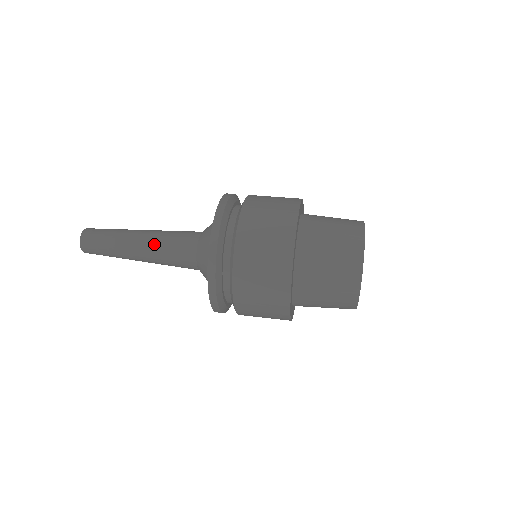
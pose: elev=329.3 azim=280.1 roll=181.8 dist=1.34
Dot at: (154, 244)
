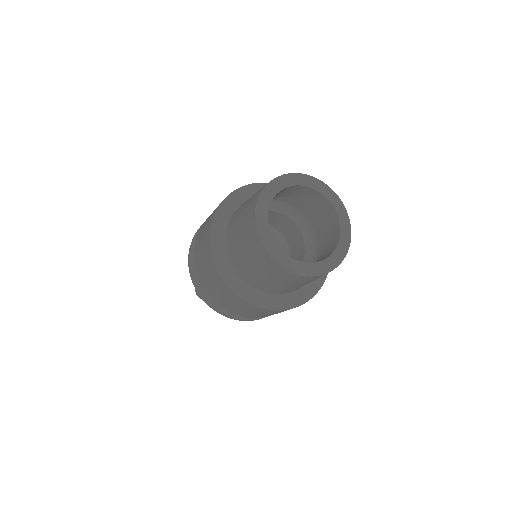
Dot at: occluded
